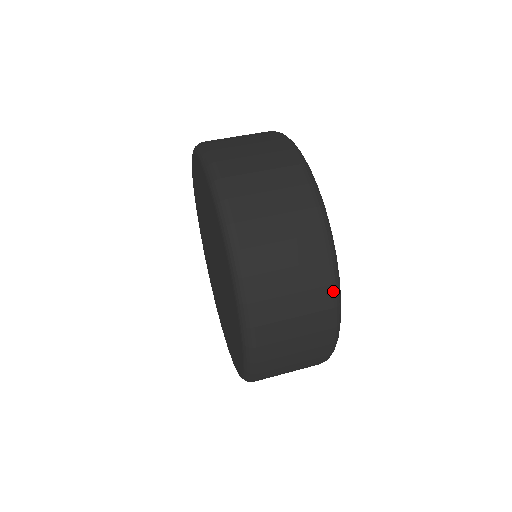
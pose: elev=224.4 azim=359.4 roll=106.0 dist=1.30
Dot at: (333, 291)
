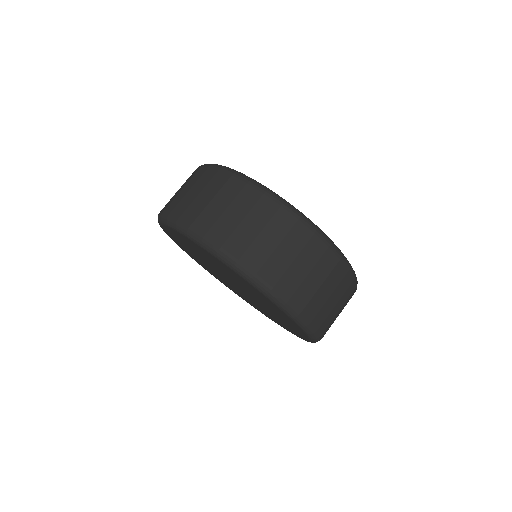
Dot at: (286, 210)
